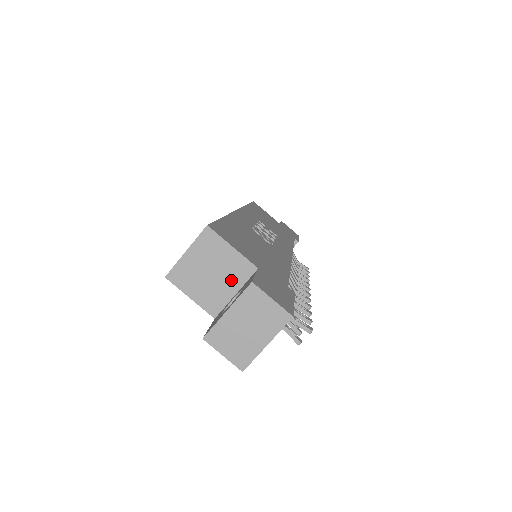
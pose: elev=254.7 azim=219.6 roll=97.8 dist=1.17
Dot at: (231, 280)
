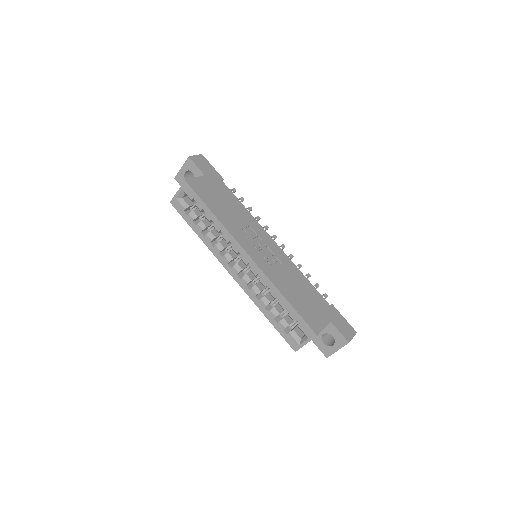
Dot at: occluded
